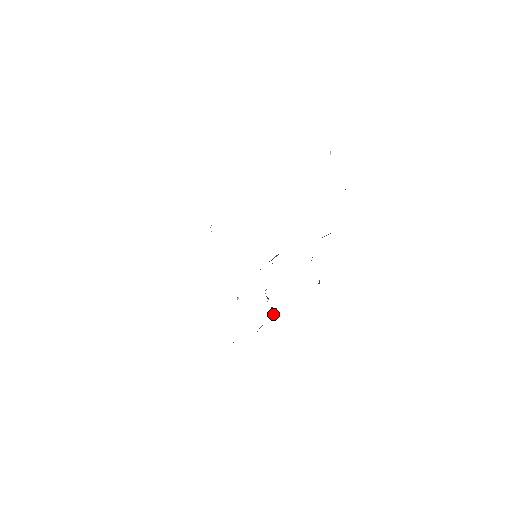
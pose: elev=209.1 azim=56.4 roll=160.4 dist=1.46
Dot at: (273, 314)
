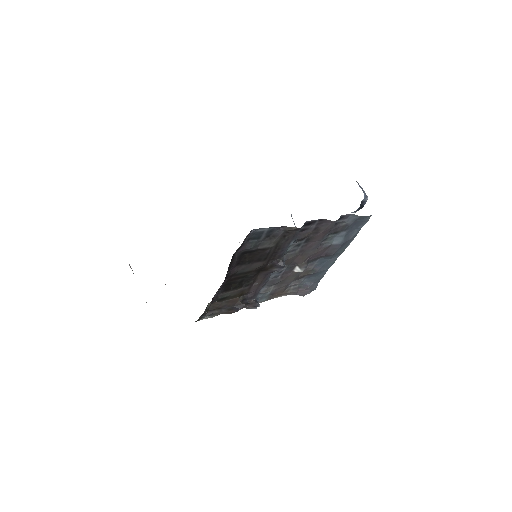
Dot at: (242, 304)
